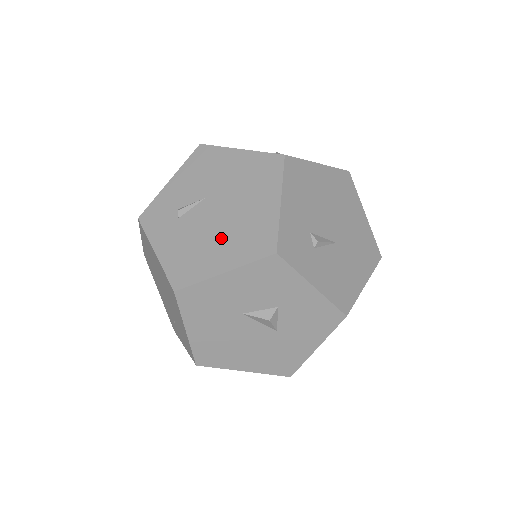
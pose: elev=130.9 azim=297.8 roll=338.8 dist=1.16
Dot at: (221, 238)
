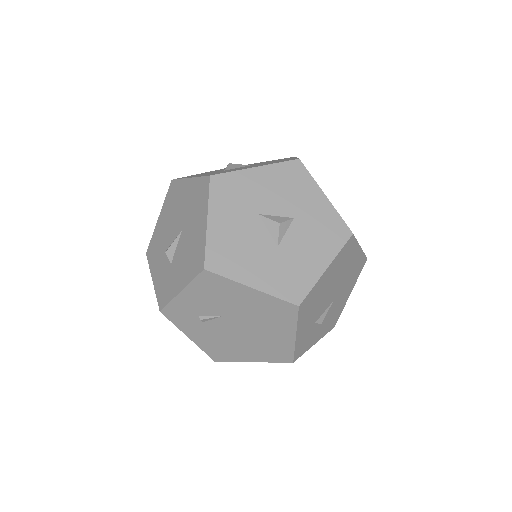
Dot at: (246, 345)
